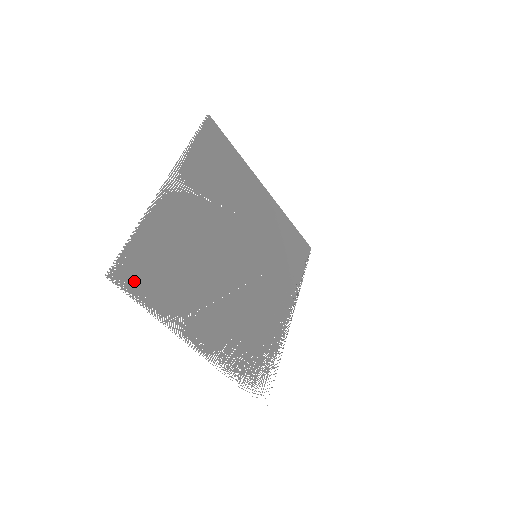
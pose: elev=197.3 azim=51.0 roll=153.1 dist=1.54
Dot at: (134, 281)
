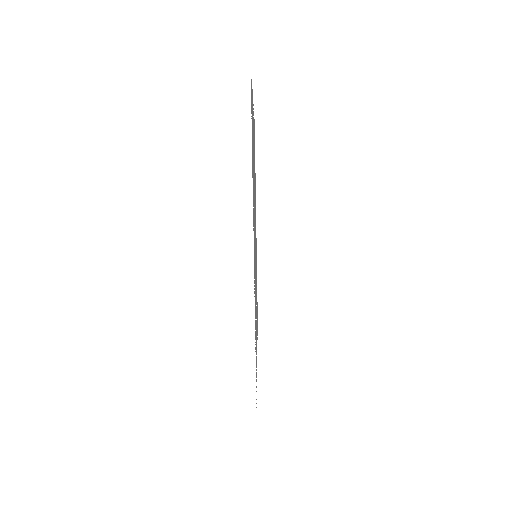
Dot at: occluded
